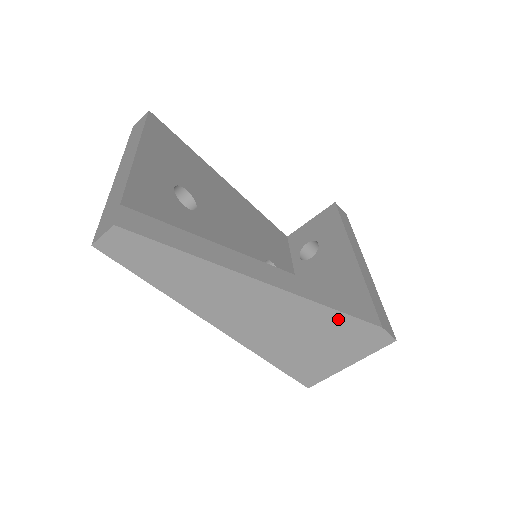
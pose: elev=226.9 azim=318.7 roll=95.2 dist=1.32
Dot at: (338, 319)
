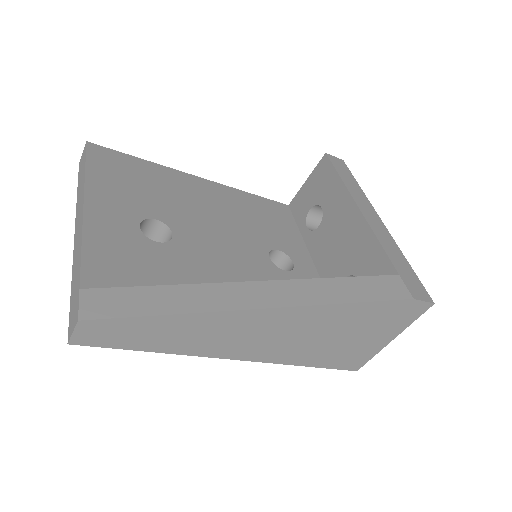
Dot at: (361, 309)
